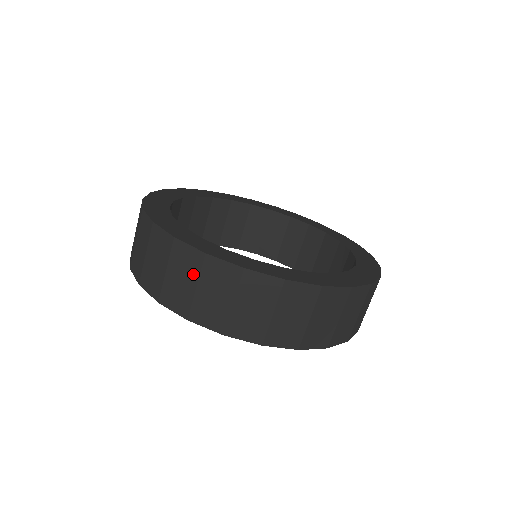
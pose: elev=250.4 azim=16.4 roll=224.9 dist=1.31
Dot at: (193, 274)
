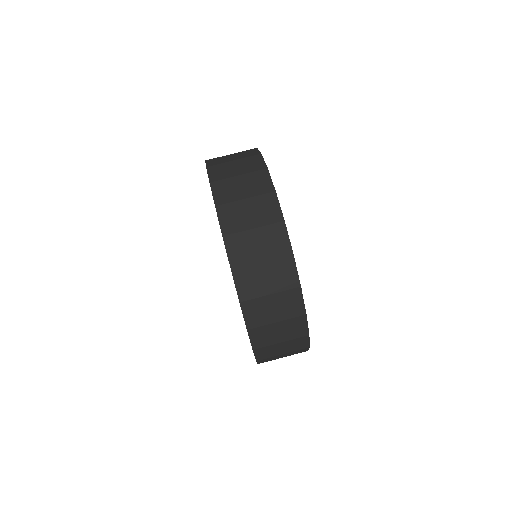
Dot at: occluded
